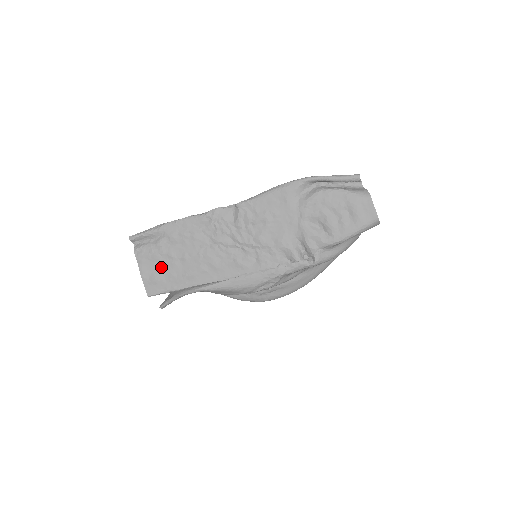
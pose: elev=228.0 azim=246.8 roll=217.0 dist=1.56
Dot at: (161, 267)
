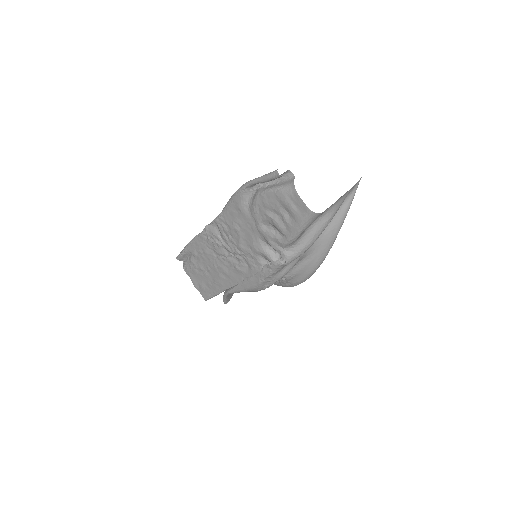
Dot at: (201, 278)
